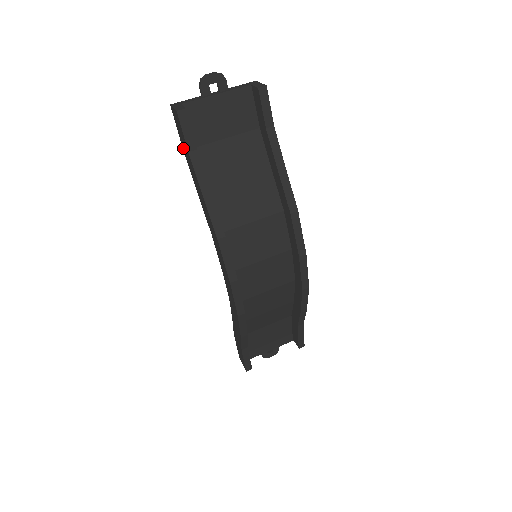
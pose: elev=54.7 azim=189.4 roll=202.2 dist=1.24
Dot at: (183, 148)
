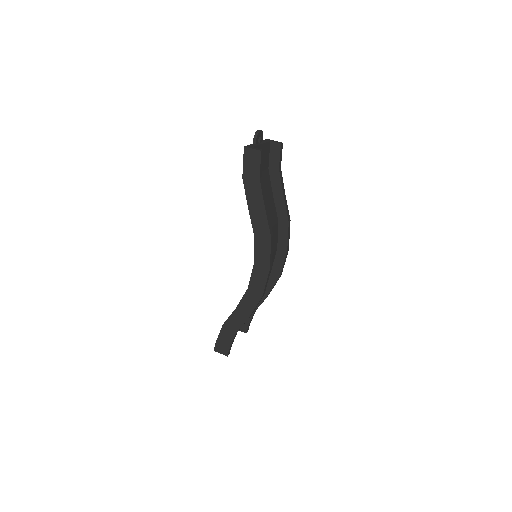
Dot at: (245, 176)
